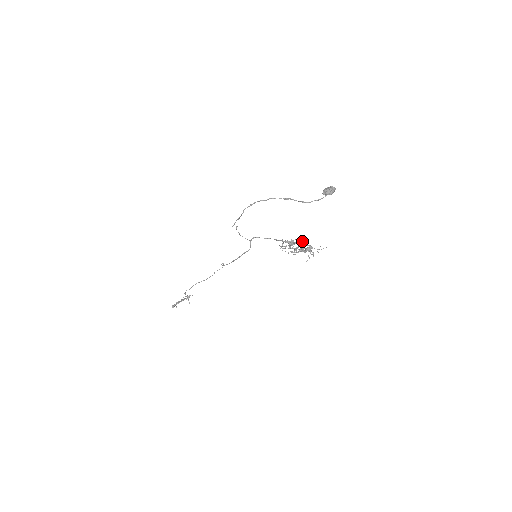
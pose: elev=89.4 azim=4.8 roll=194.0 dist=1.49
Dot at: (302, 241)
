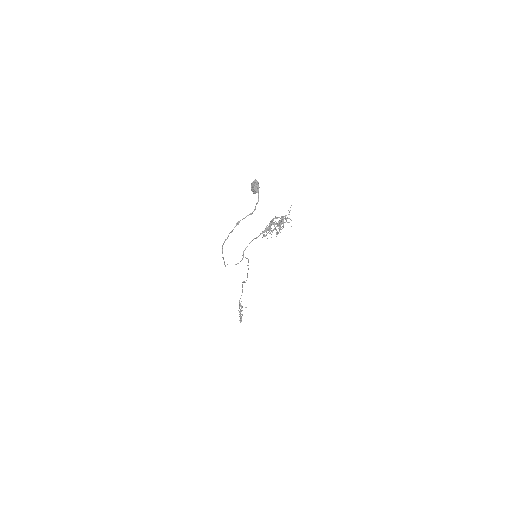
Dot at: (272, 220)
